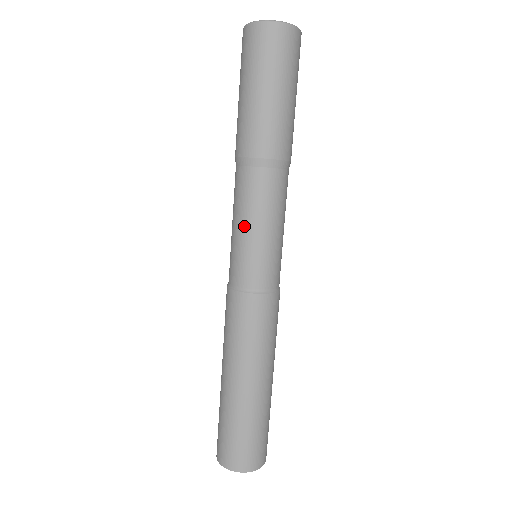
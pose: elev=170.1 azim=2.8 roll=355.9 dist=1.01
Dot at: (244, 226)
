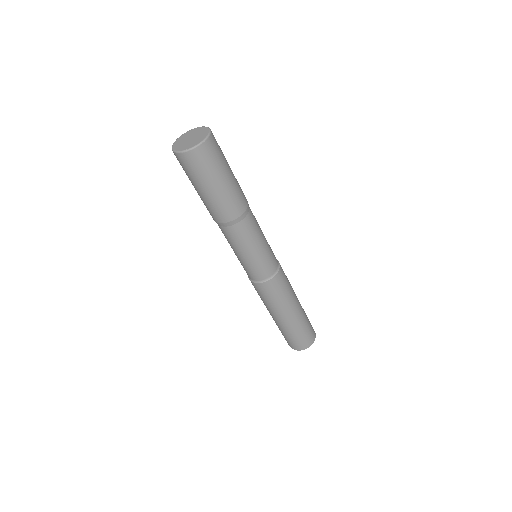
Dot at: (256, 249)
